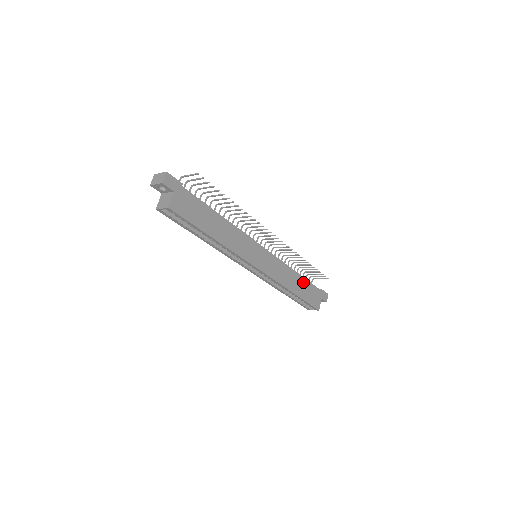
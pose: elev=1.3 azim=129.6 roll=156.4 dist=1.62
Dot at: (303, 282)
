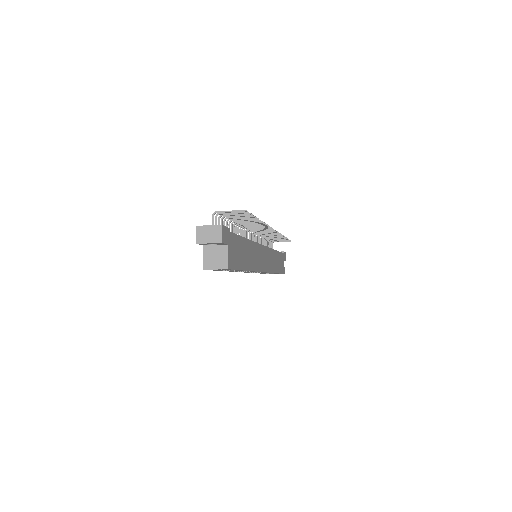
Dot at: (278, 256)
